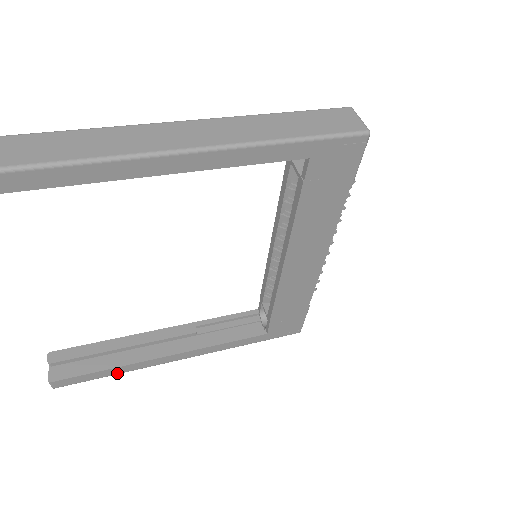
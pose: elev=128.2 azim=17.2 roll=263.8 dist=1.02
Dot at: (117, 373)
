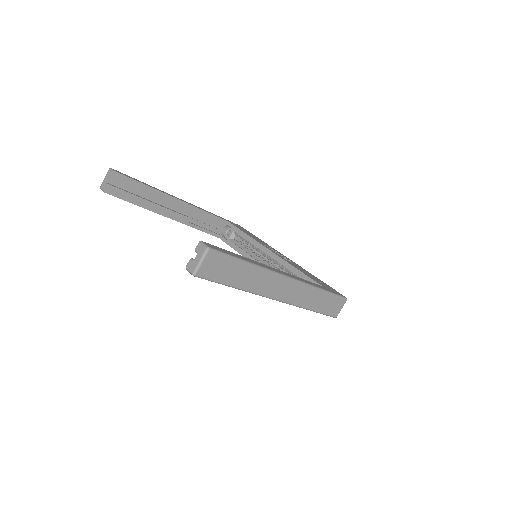
Dot at: occluded
